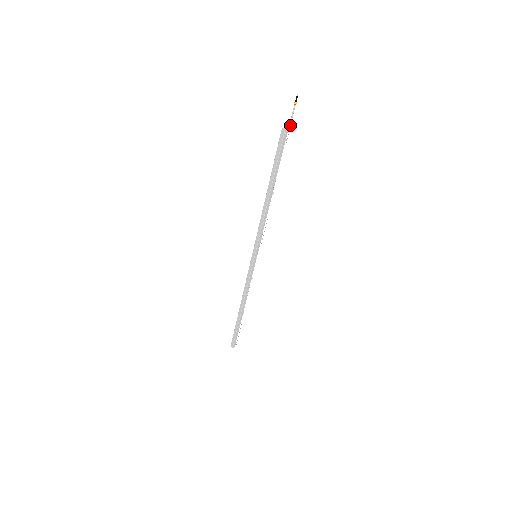
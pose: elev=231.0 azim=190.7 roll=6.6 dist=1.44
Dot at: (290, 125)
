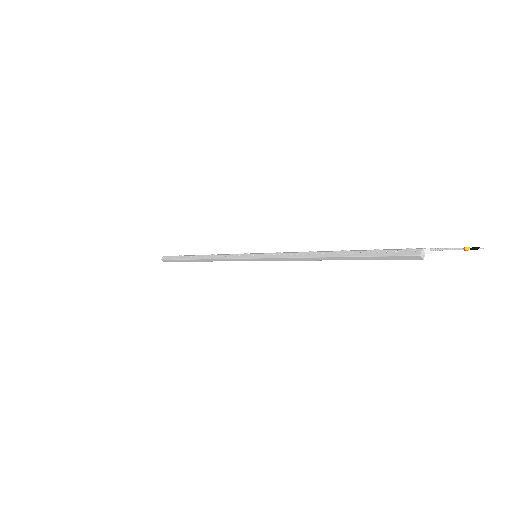
Dot at: occluded
